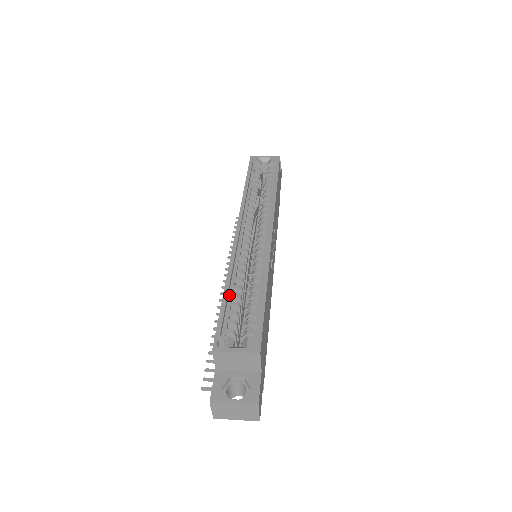
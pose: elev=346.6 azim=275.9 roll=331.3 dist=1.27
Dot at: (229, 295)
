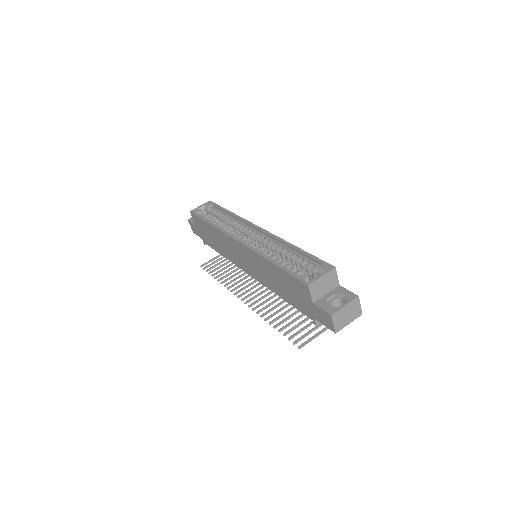
Dot at: occluded
